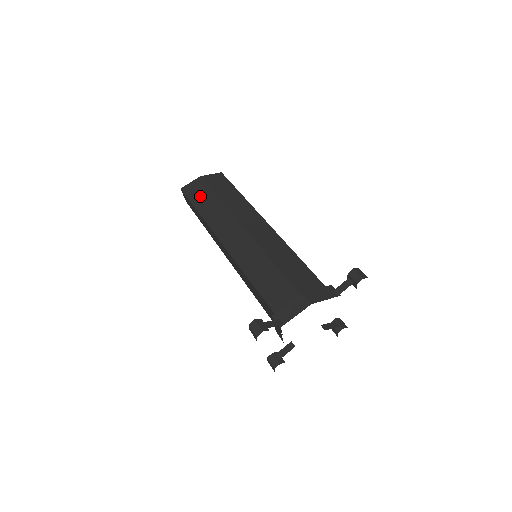
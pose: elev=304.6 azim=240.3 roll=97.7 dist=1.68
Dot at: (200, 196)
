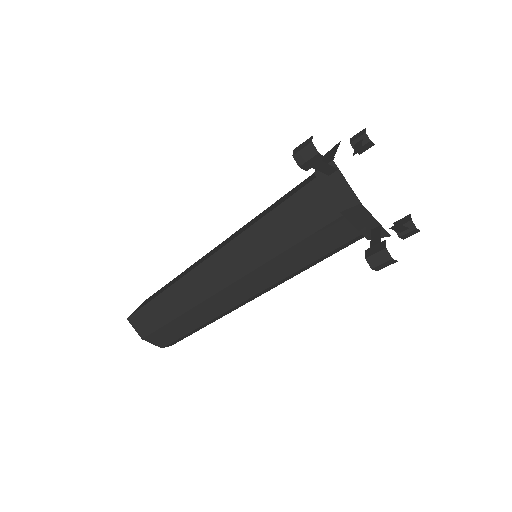
Dot at: occluded
